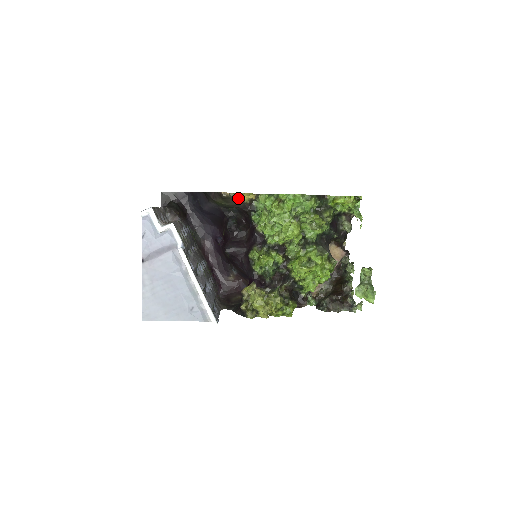
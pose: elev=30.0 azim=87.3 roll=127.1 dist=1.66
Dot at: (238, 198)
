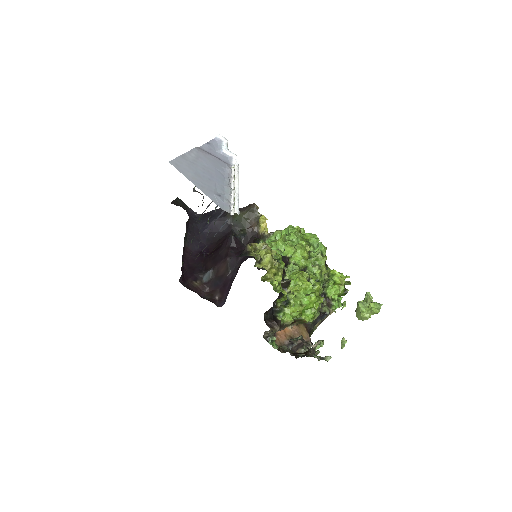
Dot at: (258, 221)
